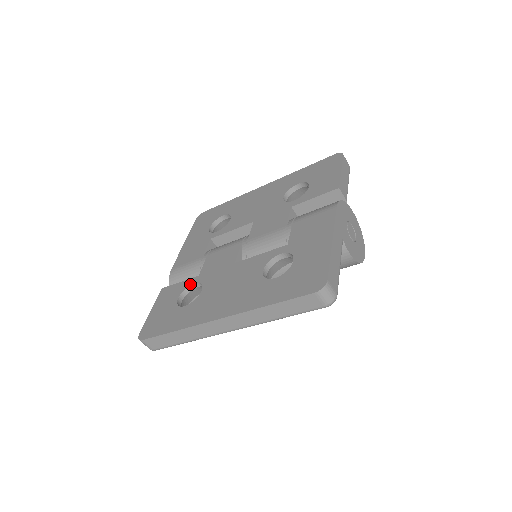
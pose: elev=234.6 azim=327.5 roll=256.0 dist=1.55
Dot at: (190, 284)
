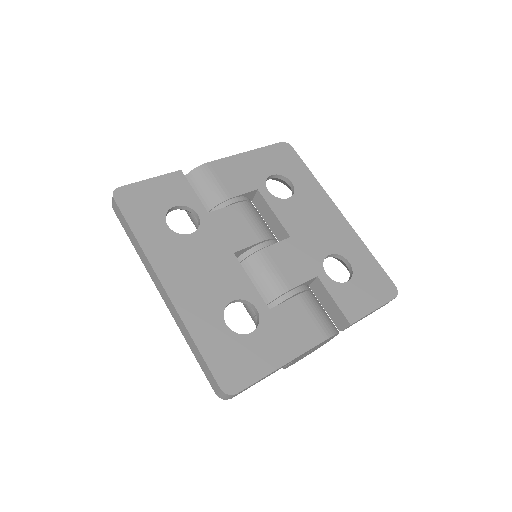
Dot at: (195, 209)
